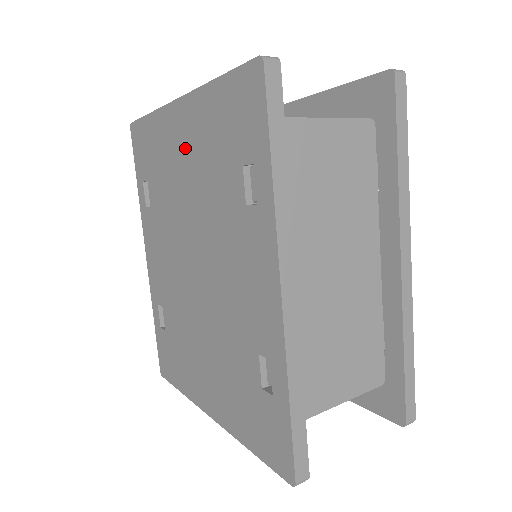
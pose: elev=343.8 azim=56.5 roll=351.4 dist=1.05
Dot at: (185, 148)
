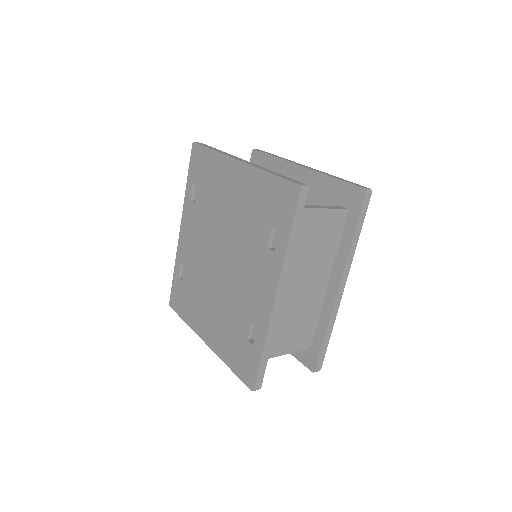
Dot at: (236, 191)
